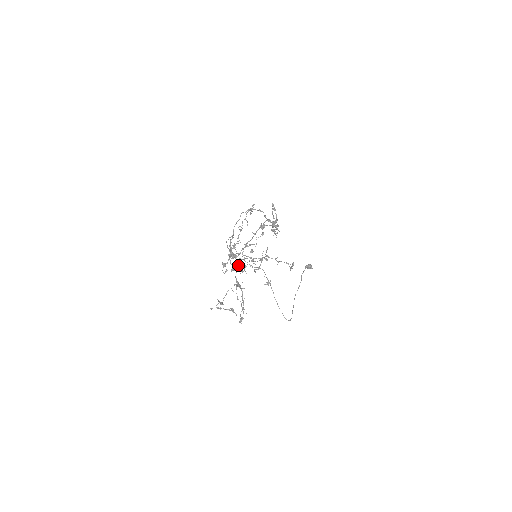
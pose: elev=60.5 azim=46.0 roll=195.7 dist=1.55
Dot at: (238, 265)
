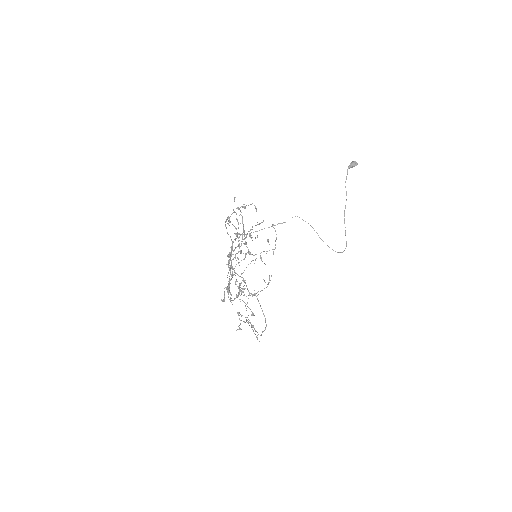
Dot at: (241, 282)
